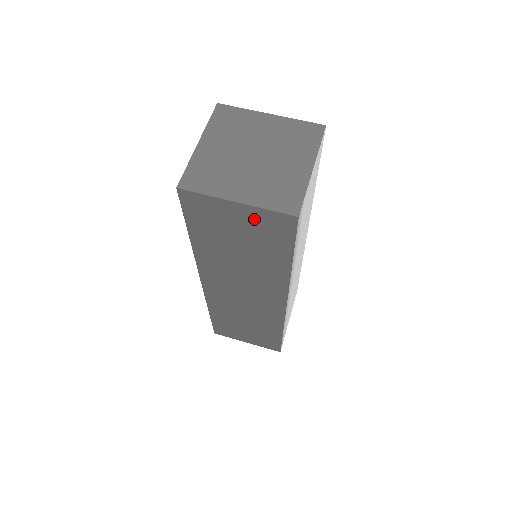
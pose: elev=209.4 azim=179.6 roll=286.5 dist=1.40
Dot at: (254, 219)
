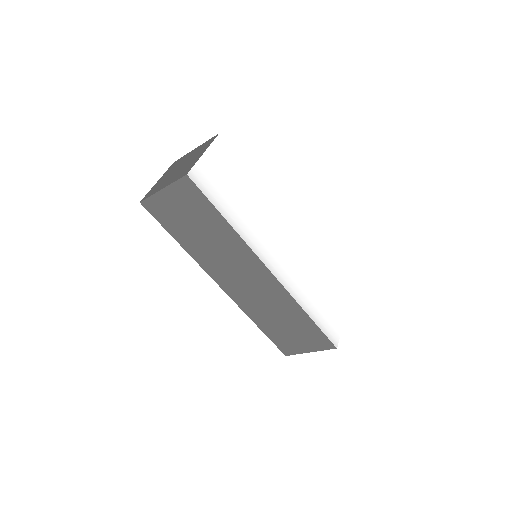
Dot at: (178, 196)
